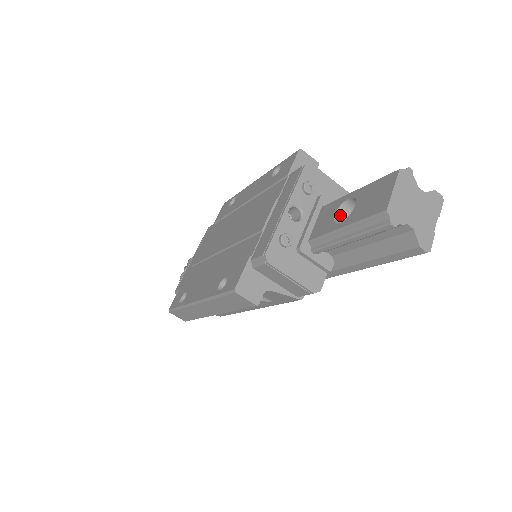
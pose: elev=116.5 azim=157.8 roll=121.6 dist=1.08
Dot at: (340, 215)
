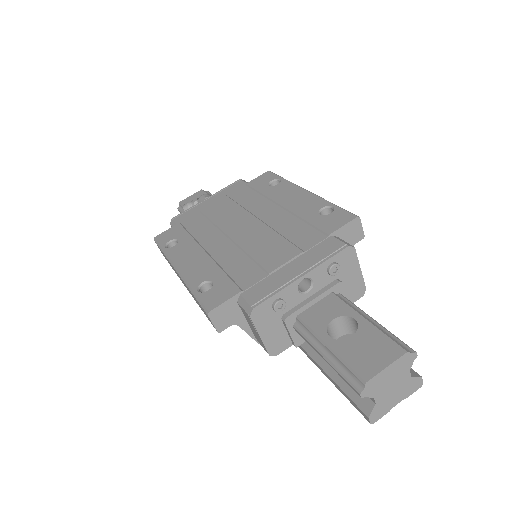
Dot at: (337, 322)
